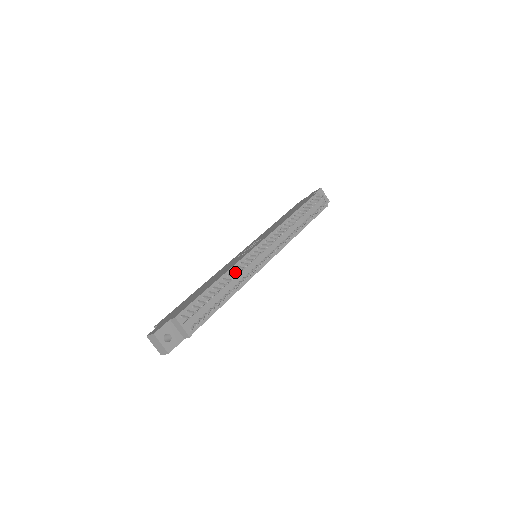
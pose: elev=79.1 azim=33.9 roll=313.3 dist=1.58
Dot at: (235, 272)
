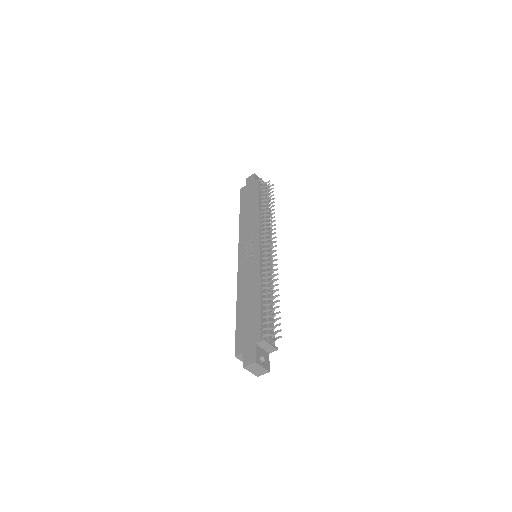
Dot at: (266, 278)
